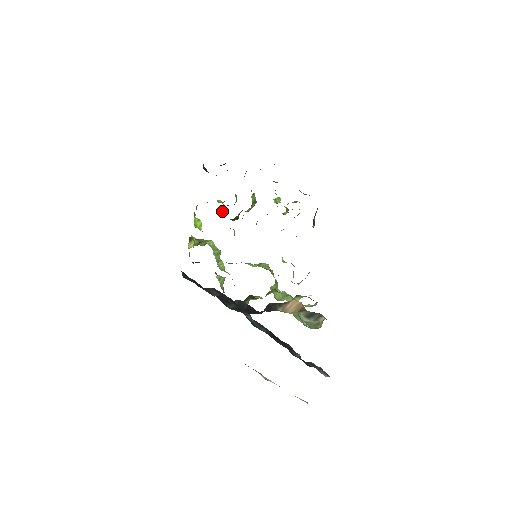
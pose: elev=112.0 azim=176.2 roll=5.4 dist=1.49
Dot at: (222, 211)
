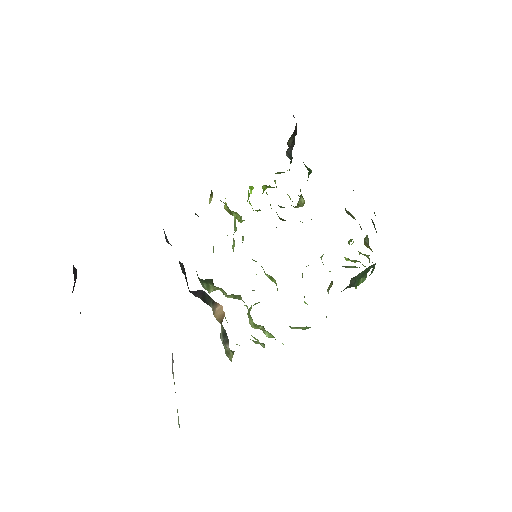
Dot at: occluded
